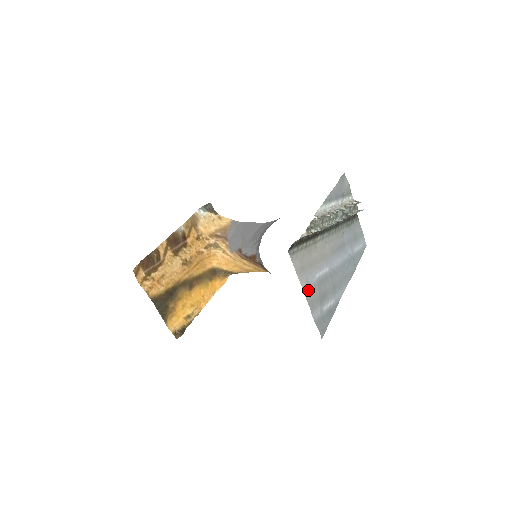
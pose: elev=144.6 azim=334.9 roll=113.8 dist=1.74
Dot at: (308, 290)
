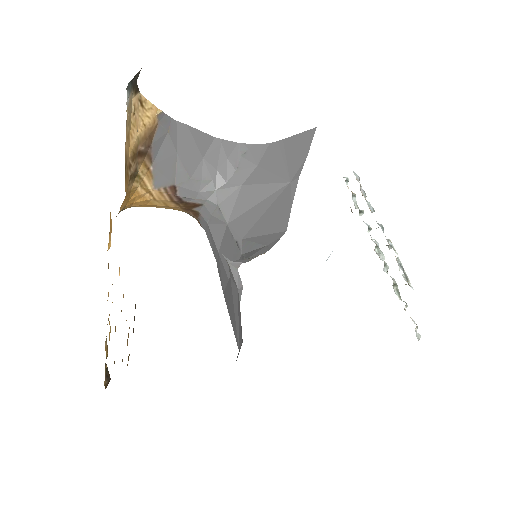
Dot at: occluded
